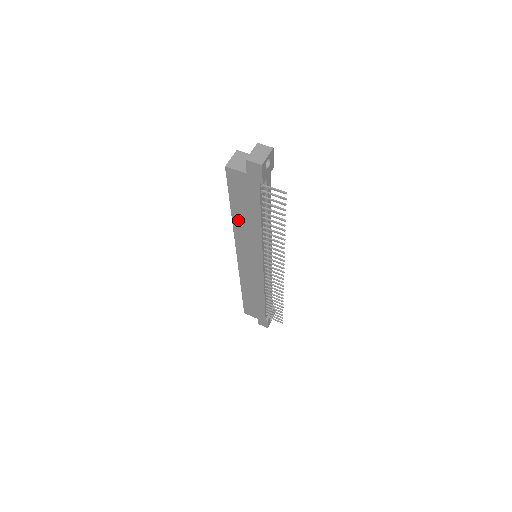
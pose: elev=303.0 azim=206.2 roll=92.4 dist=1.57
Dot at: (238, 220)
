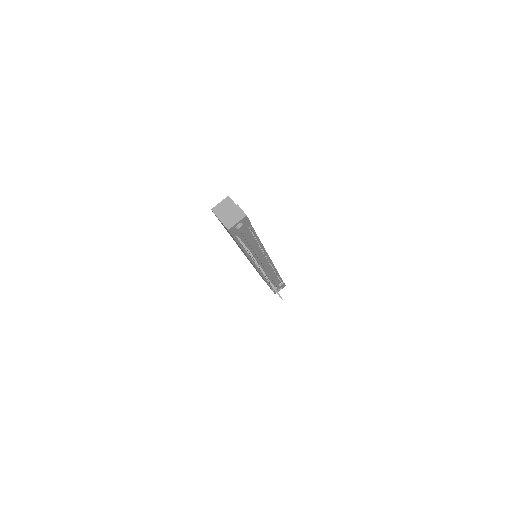
Dot at: occluded
